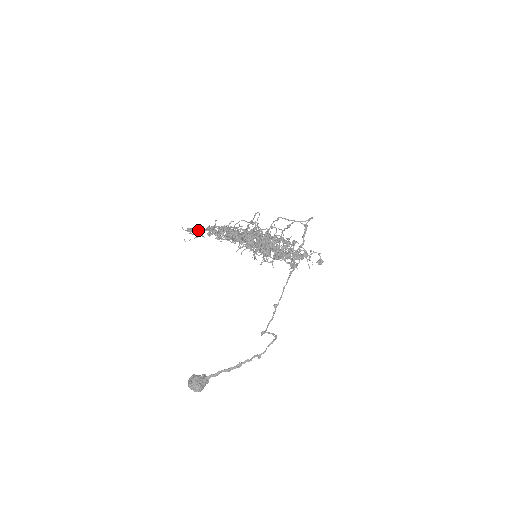
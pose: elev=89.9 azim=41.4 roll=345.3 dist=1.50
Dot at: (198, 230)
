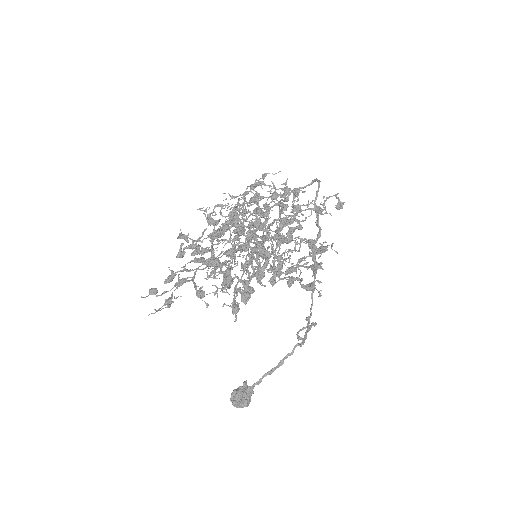
Dot at: (167, 304)
